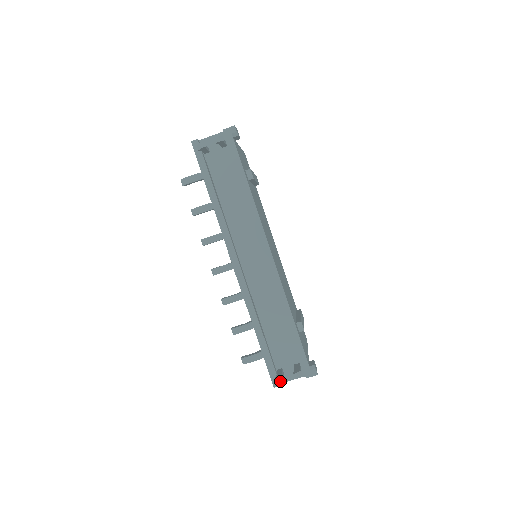
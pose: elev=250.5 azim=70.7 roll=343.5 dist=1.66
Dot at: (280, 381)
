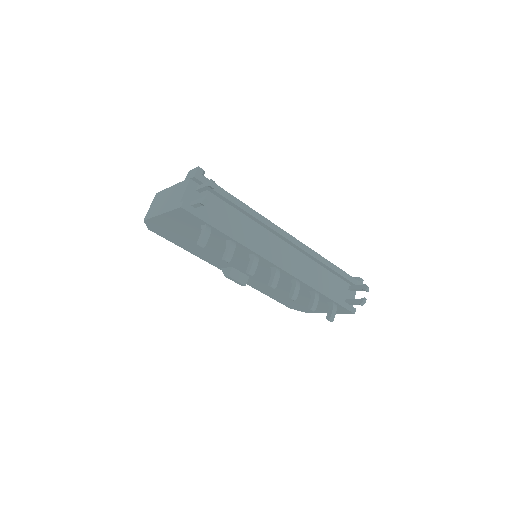
Dot at: (365, 302)
